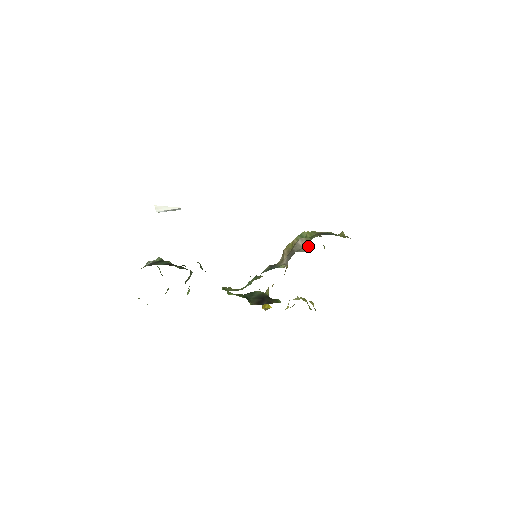
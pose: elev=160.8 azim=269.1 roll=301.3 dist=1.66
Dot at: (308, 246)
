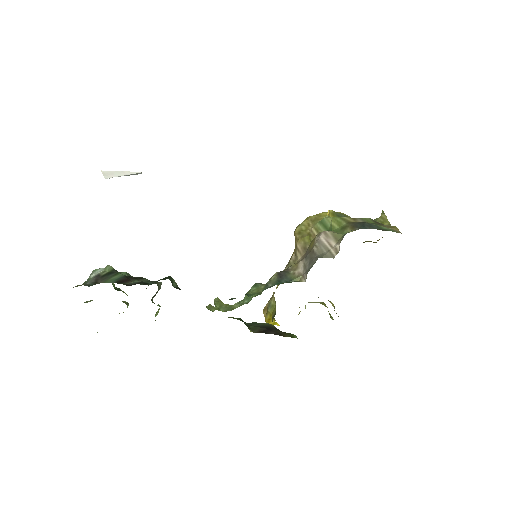
Dot at: (338, 249)
